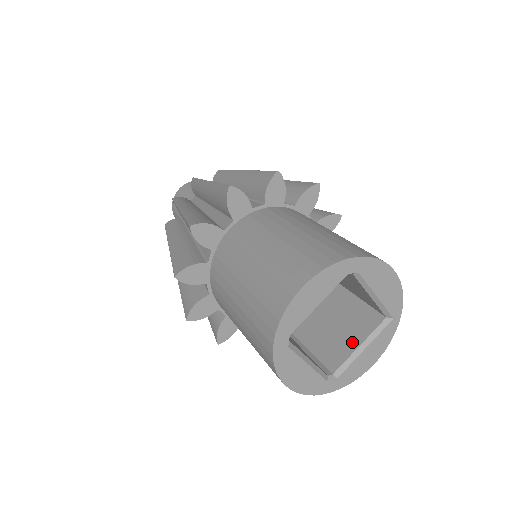
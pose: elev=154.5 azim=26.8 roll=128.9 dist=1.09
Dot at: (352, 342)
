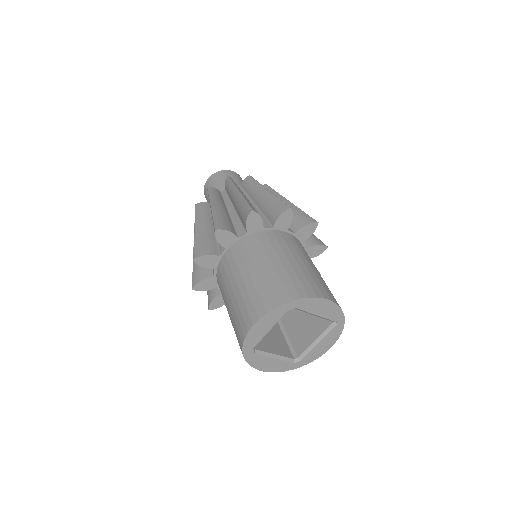
Dot at: (311, 336)
